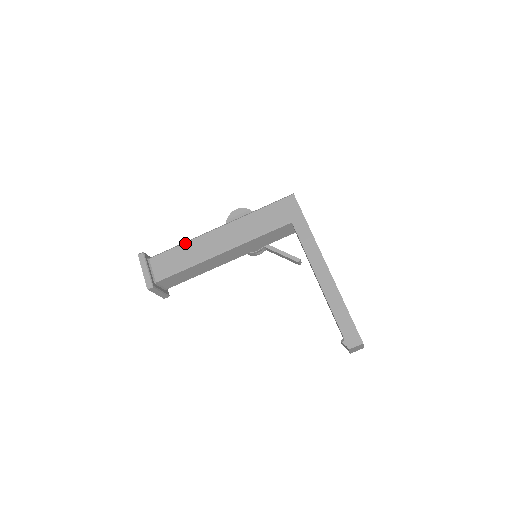
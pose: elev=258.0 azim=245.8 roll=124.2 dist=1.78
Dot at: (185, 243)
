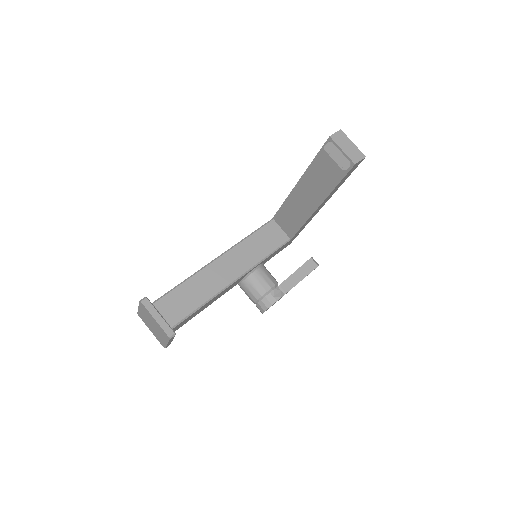
Dot at: occluded
